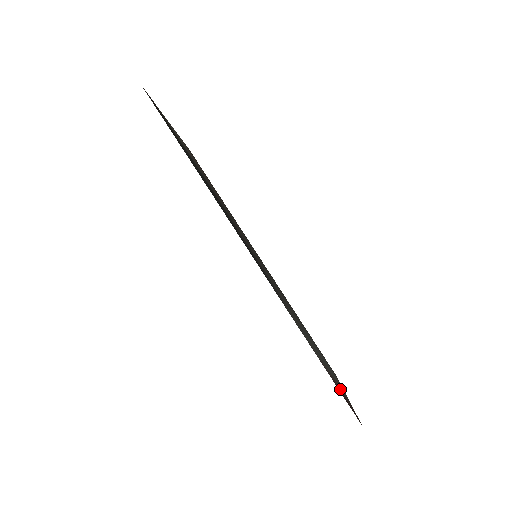
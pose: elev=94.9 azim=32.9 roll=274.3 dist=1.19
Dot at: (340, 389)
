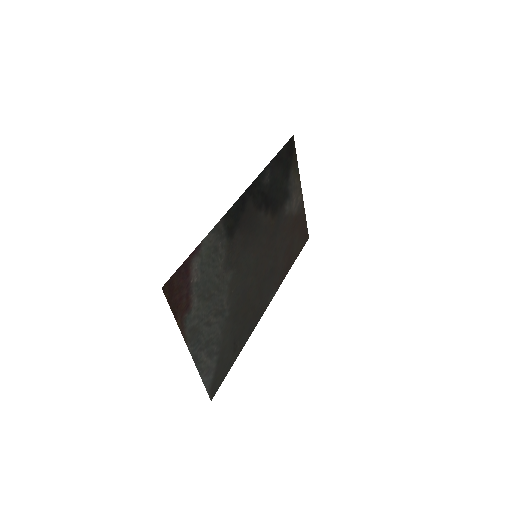
Dot at: (186, 299)
